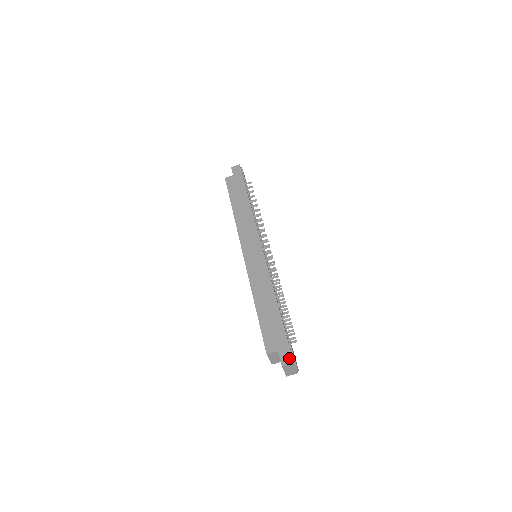
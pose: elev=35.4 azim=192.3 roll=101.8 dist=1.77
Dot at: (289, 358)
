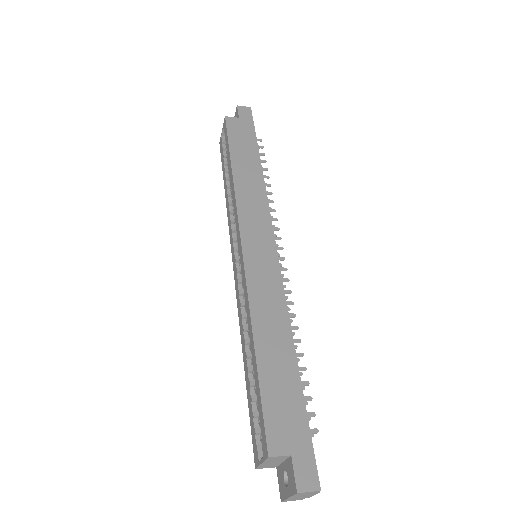
Dot at: (312, 477)
